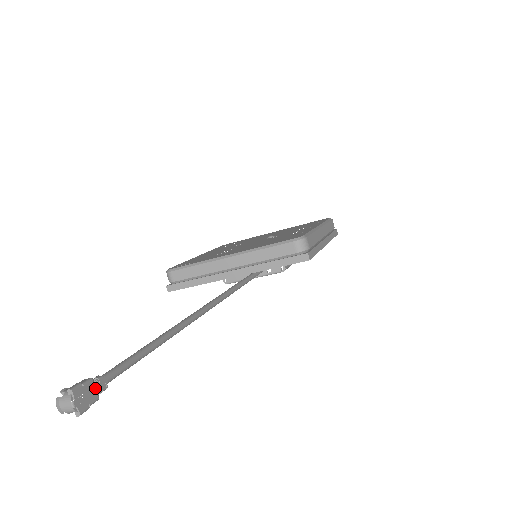
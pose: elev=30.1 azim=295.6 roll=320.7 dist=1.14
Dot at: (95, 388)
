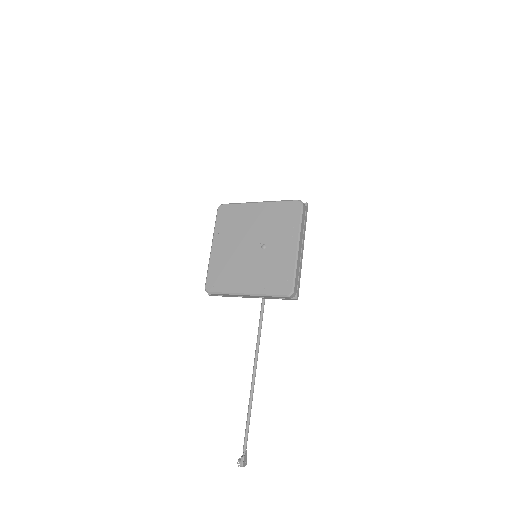
Dot at: (246, 456)
